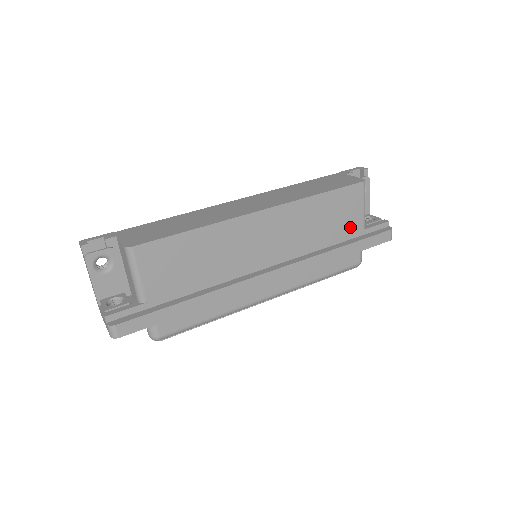
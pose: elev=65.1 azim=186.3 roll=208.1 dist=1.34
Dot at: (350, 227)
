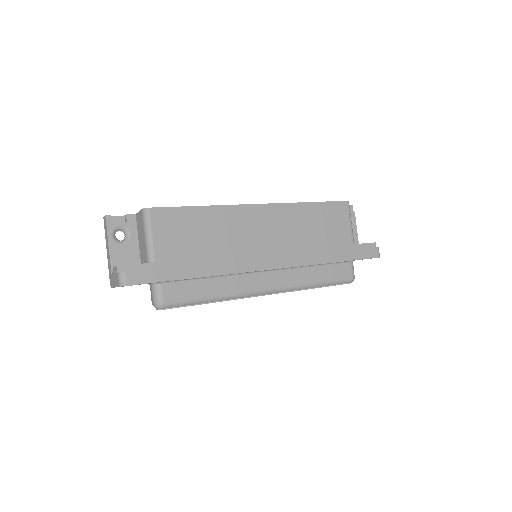
Dot at: (340, 239)
